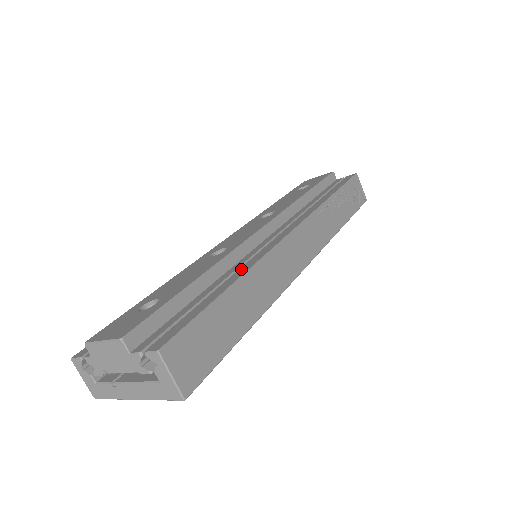
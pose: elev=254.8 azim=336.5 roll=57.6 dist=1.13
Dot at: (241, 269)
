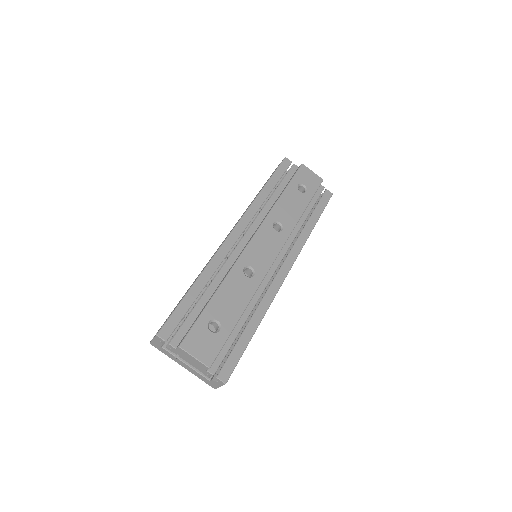
Dot at: (260, 308)
